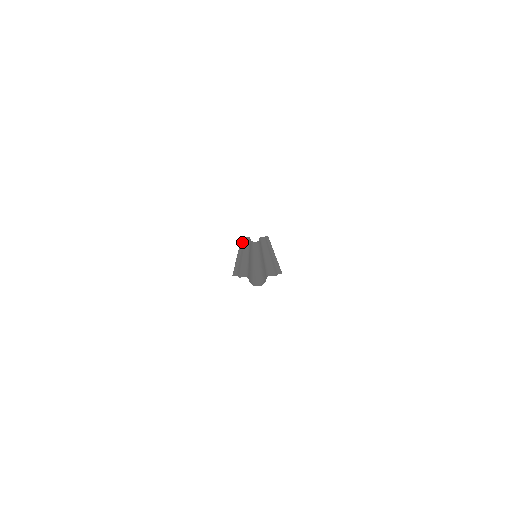
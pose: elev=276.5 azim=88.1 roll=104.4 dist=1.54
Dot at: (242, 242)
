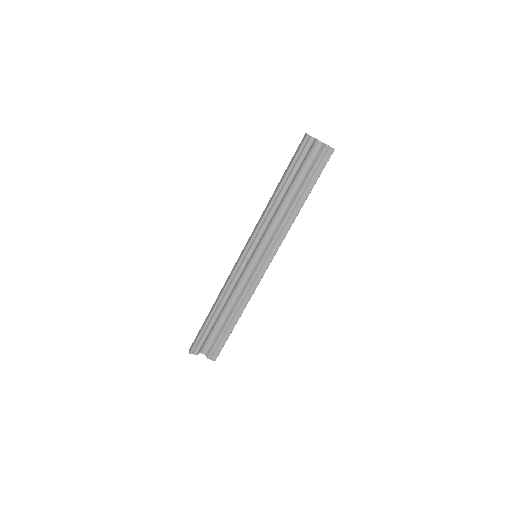
Dot at: (274, 200)
